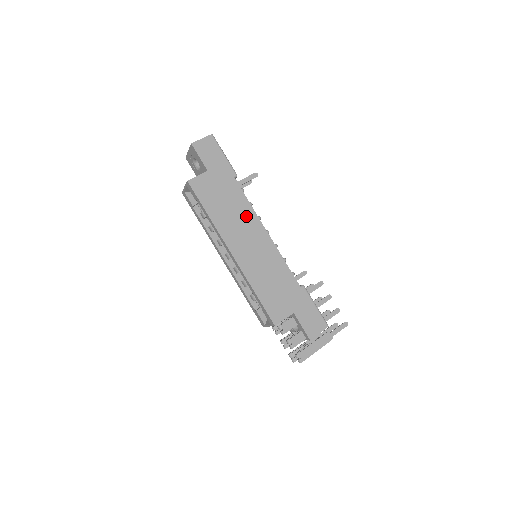
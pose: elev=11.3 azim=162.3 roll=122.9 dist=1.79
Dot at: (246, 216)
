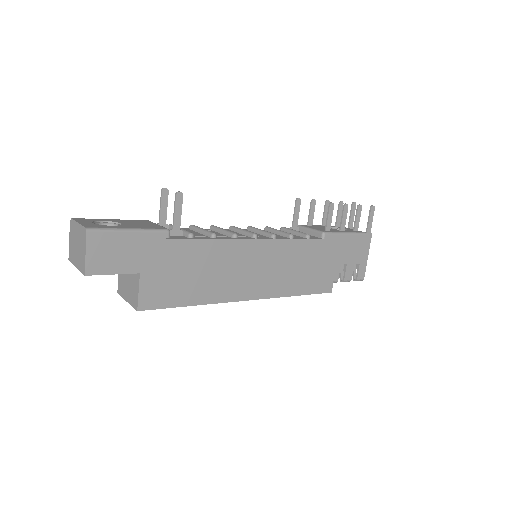
Dot at: (225, 255)
